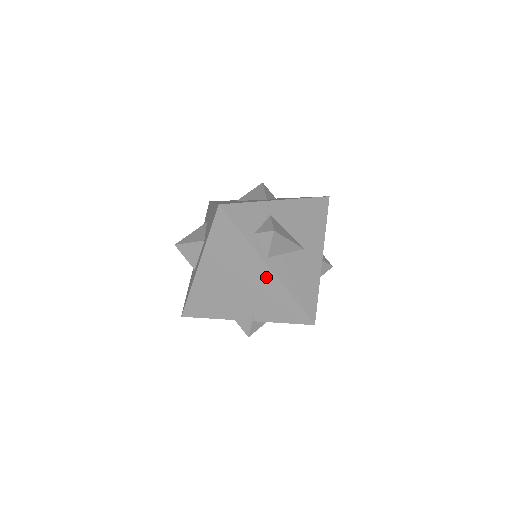
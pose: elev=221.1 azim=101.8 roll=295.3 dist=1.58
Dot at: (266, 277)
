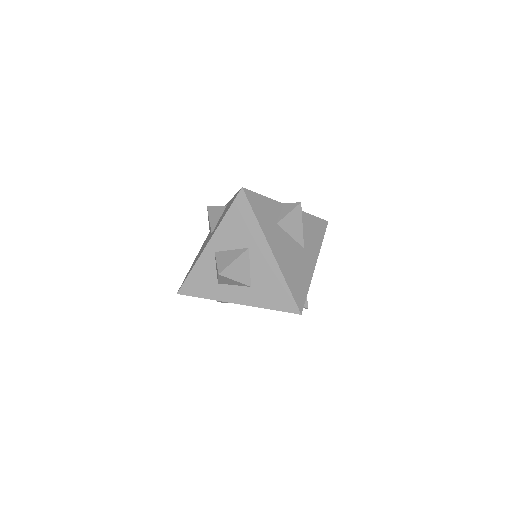
Dot at: occluded
